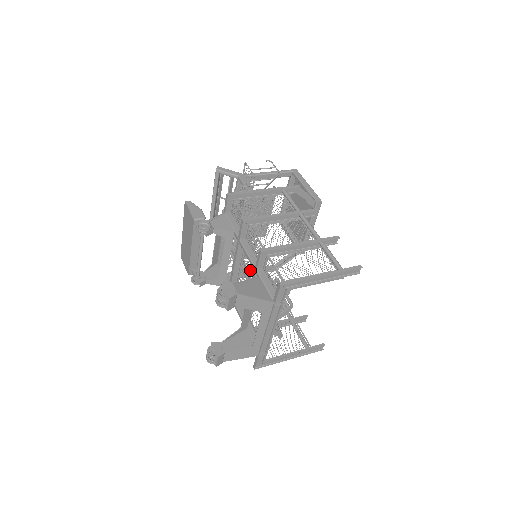
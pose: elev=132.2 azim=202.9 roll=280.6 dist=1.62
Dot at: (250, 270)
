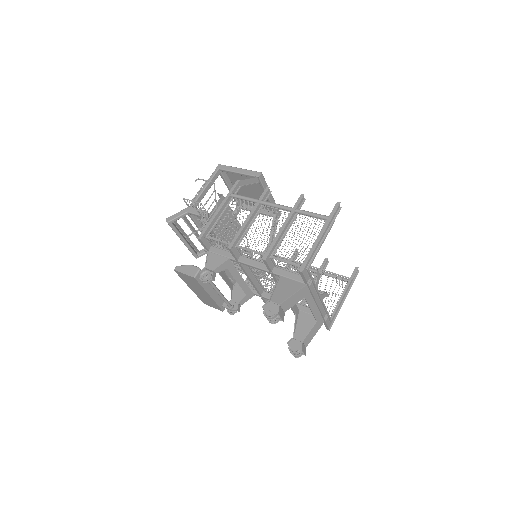
Dot at: occluded
